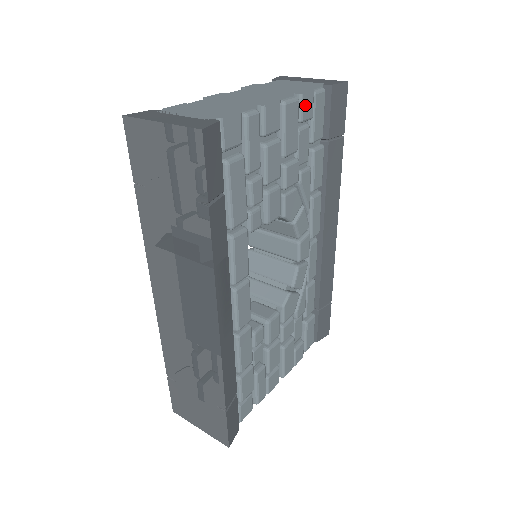
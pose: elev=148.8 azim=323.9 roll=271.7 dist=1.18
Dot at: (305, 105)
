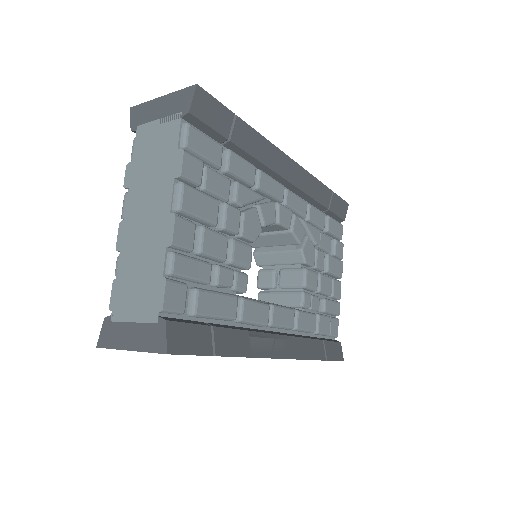
Dot at: (190, 173)
